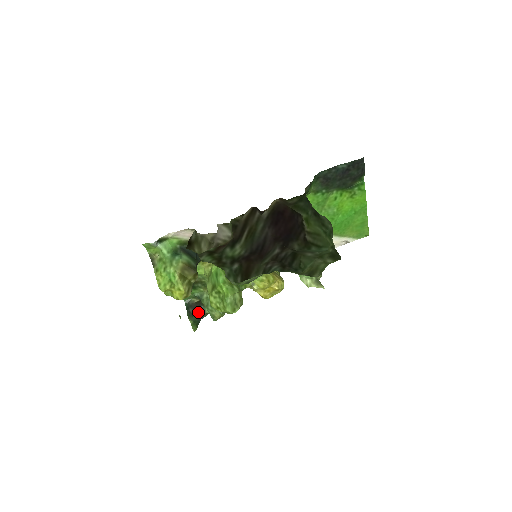
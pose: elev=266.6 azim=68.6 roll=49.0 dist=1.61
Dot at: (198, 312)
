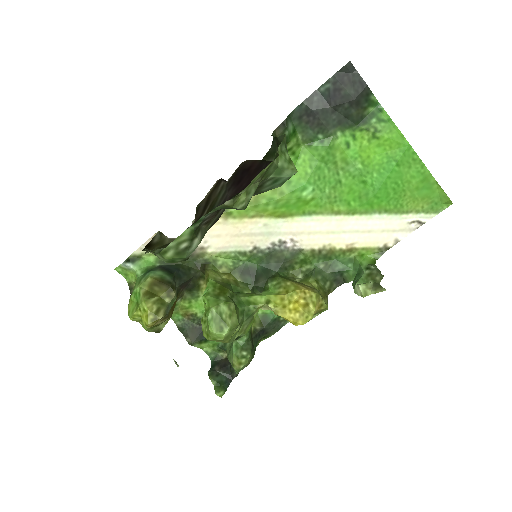
Dot at: (227, 370)
